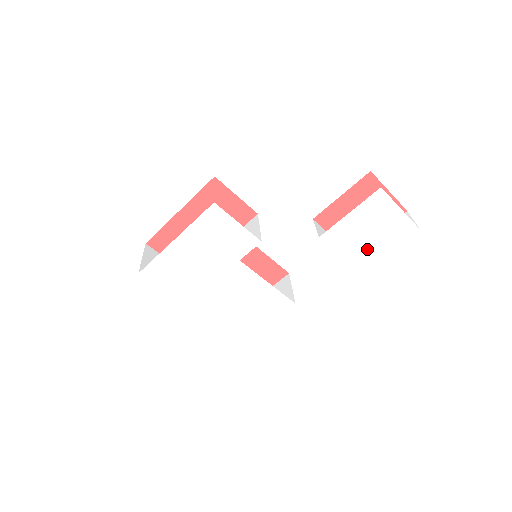
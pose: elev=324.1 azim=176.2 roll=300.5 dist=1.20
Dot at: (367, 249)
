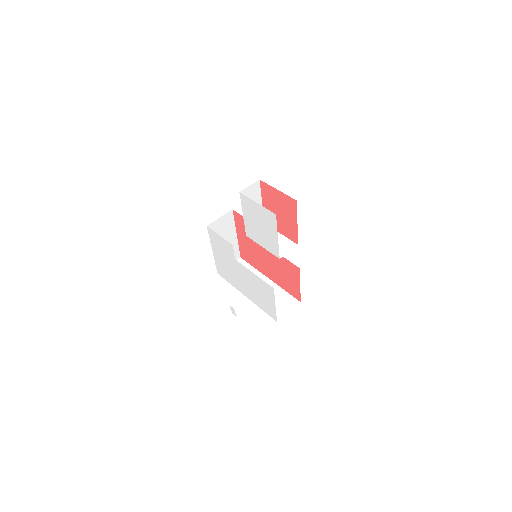
Dot at: (269, 239)
